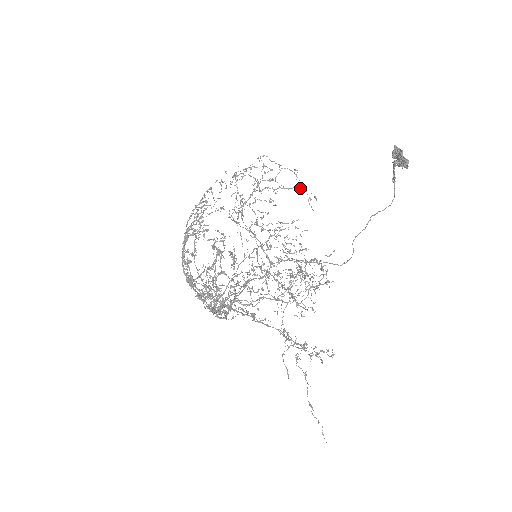
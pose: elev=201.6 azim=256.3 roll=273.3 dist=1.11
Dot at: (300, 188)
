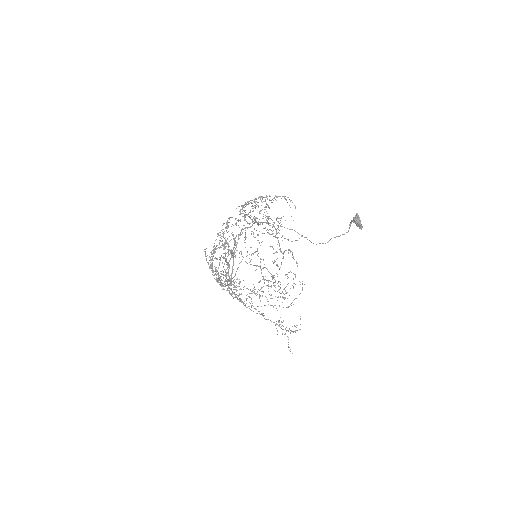
Dot at: occluded
